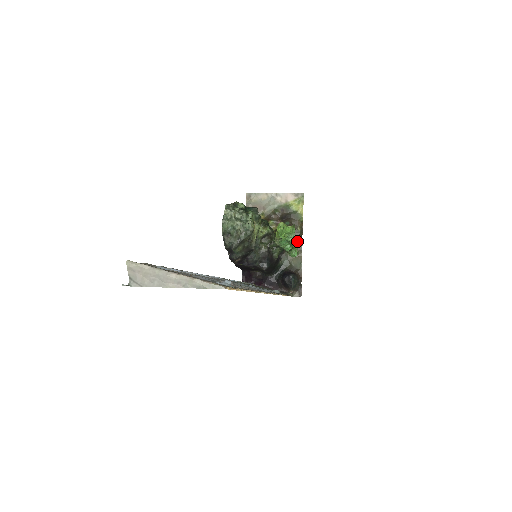
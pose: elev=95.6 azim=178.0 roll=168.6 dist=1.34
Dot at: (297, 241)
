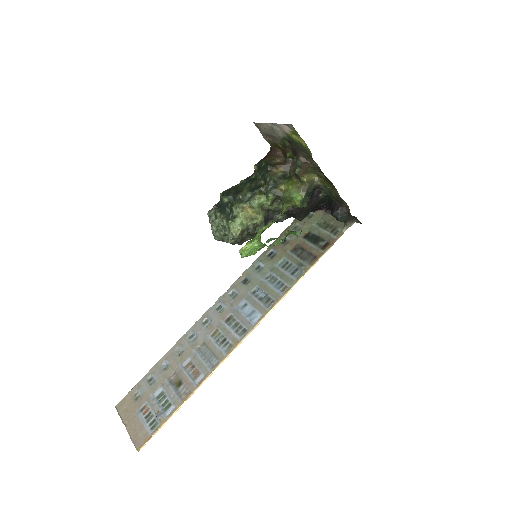
Dot at: (323, 174)
